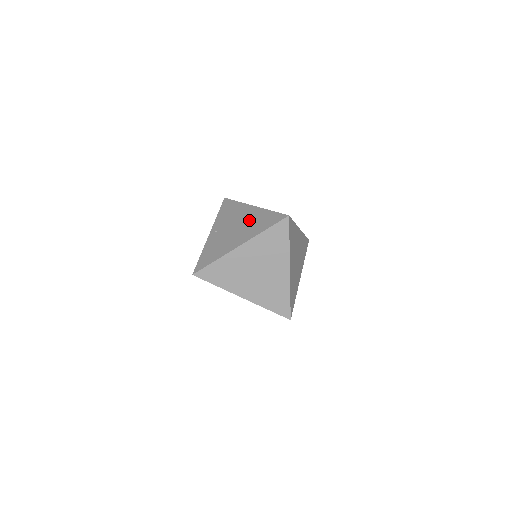
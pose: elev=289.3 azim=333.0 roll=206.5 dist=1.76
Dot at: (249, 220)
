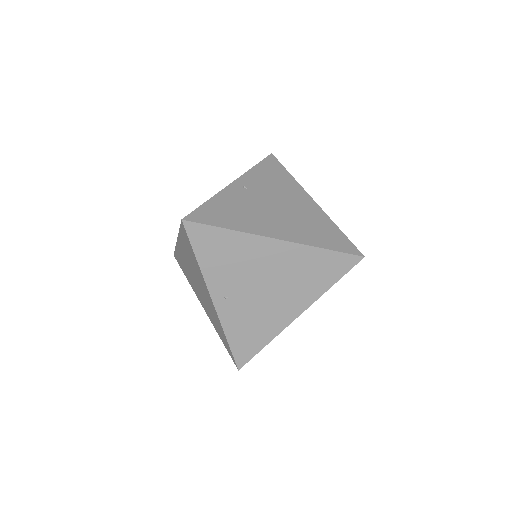
Dot at: (302, 214)
